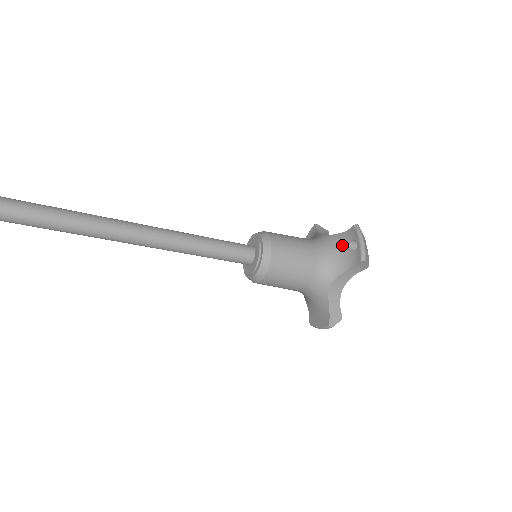
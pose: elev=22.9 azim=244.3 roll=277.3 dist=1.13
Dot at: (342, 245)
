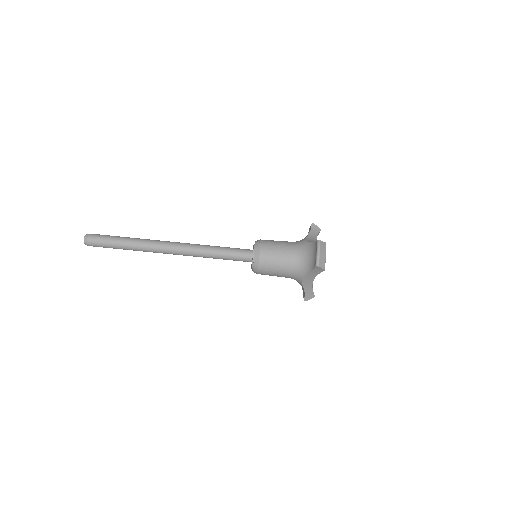
Dot at: occluded
